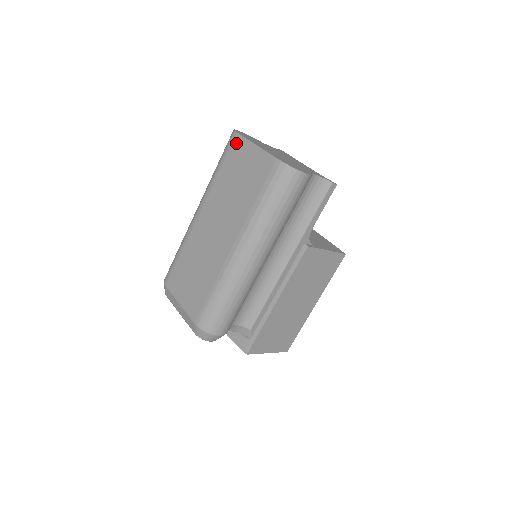
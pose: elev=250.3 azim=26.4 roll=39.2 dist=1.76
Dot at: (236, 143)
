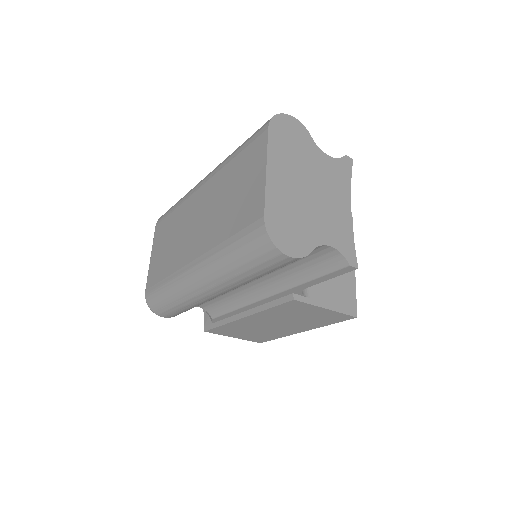
Dot at: (259, 141)
